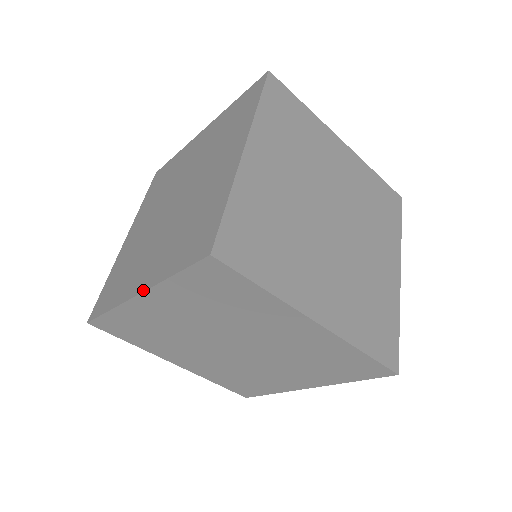
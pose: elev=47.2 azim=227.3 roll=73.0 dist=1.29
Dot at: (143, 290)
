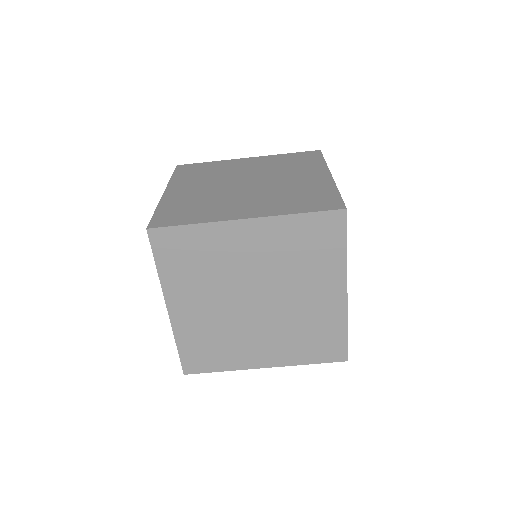
Dot at: (165, 300)
